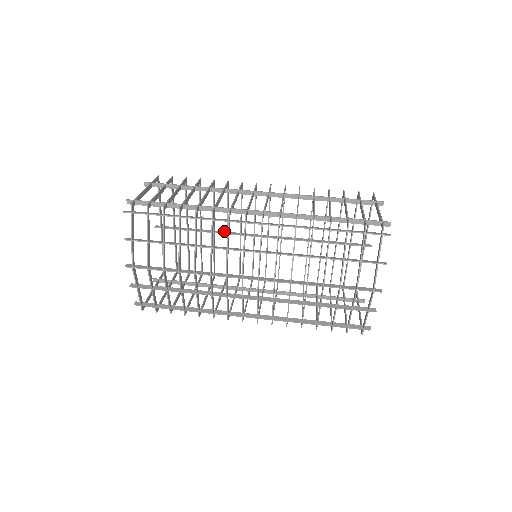
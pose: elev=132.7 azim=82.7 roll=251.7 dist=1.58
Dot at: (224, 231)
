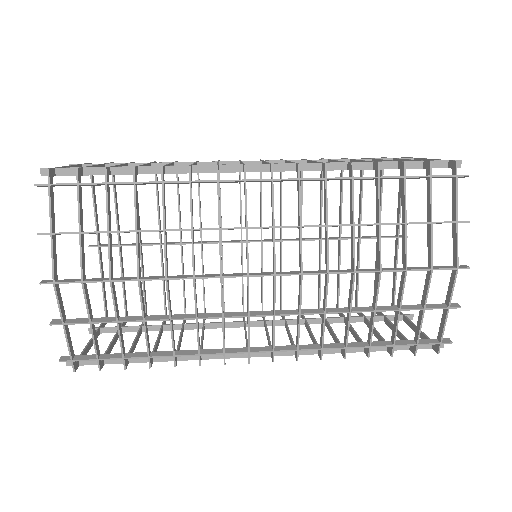
Dot at: occluded
